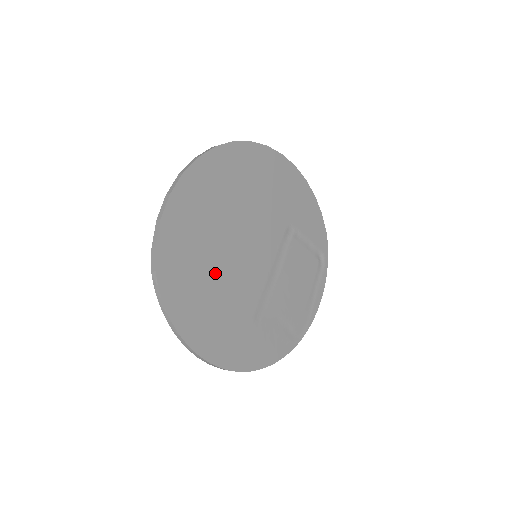
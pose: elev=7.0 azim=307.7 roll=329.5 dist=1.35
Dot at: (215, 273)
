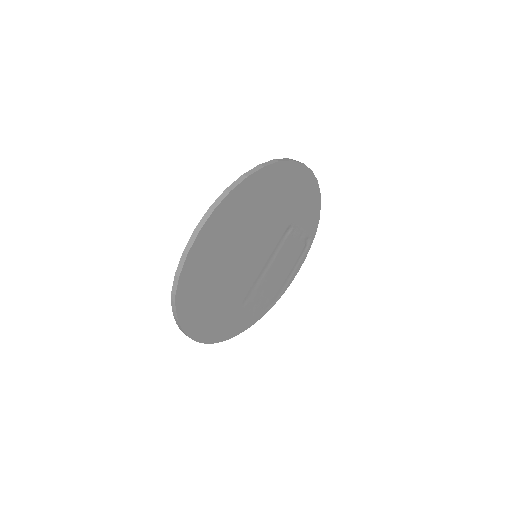
Dot at: (221, 281)
